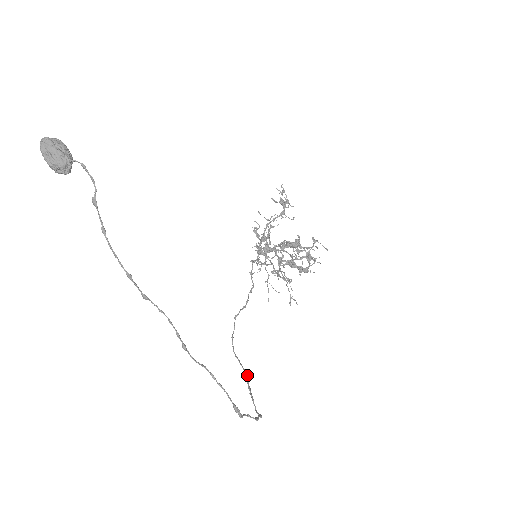
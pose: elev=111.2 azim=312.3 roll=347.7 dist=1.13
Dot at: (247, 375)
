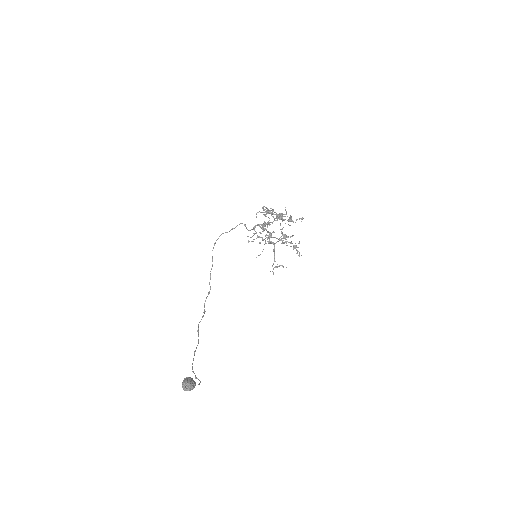
Dot at: occluded
